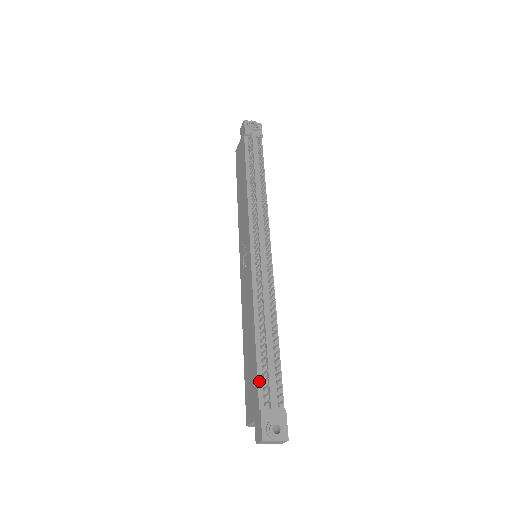
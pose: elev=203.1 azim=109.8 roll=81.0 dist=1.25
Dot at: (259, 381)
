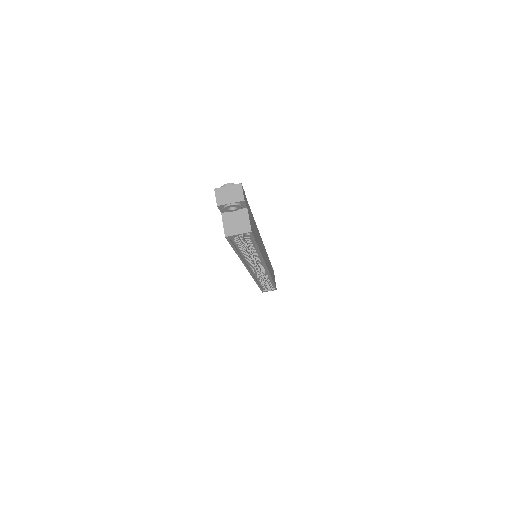
Dot at: occluded
